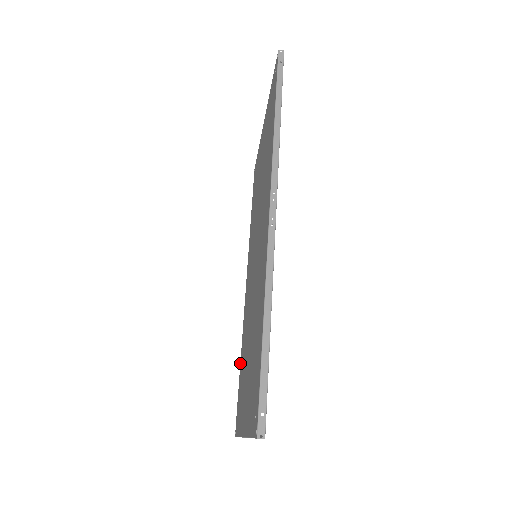
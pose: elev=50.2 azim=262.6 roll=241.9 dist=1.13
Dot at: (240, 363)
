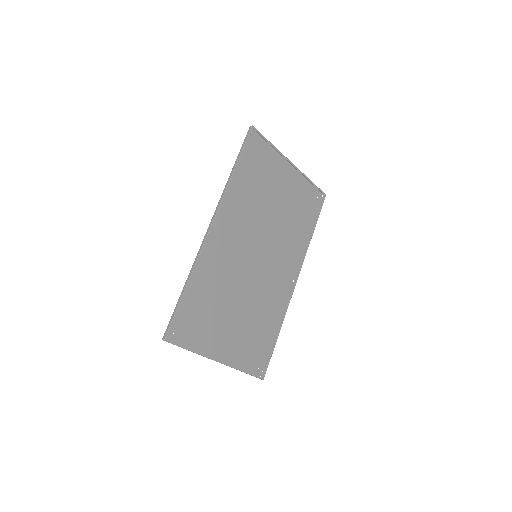
Dot at: (275, 332)
